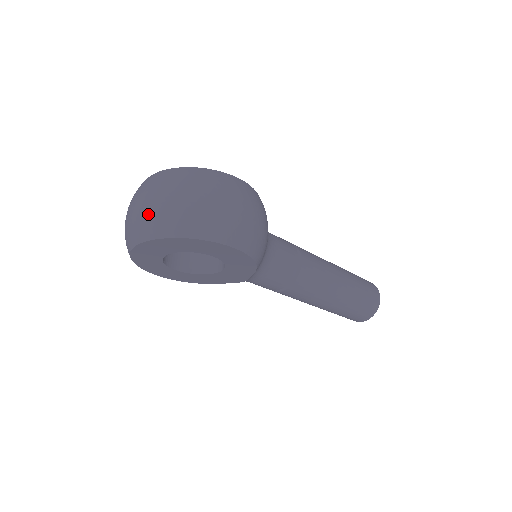
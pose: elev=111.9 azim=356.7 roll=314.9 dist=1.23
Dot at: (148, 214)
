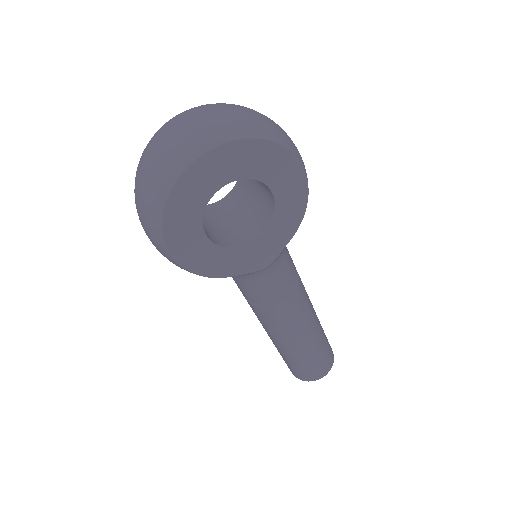
Dot at: (215, 120)
